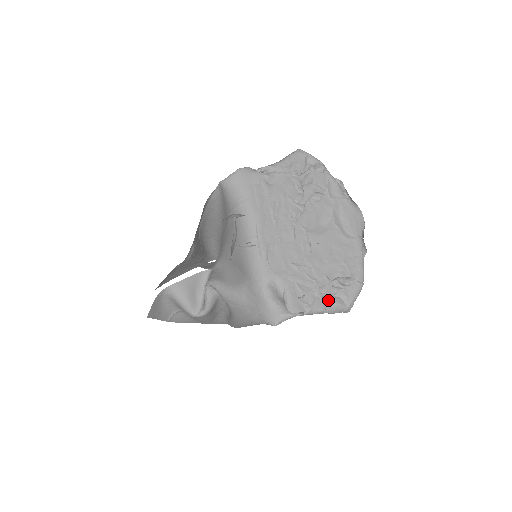
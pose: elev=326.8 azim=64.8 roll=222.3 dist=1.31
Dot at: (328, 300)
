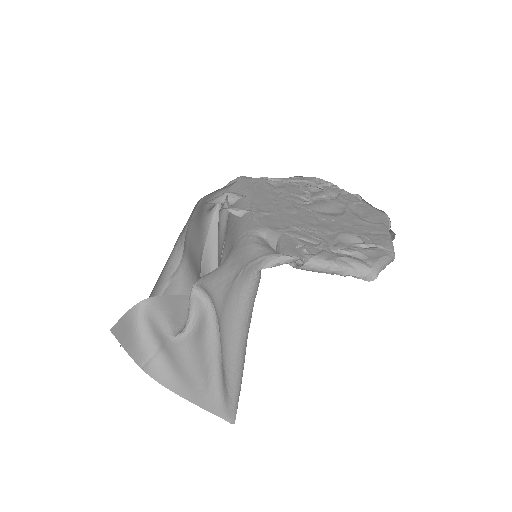
Dot at: (340, 256)
